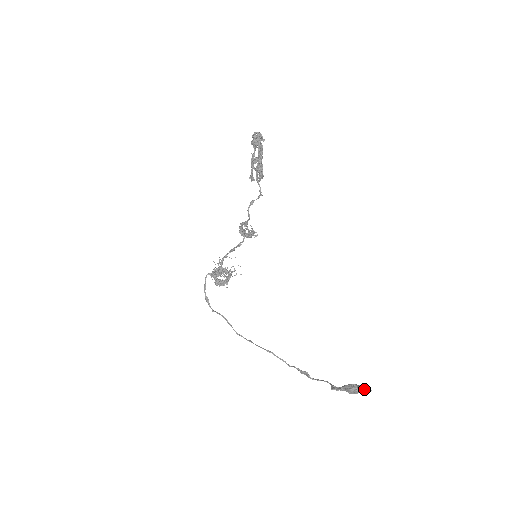
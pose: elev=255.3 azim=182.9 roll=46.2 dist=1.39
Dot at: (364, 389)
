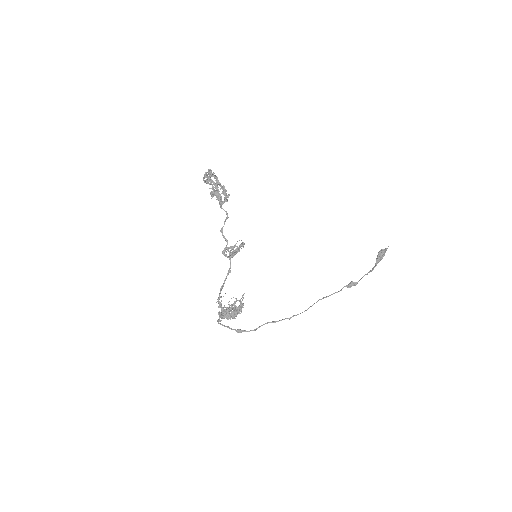
Dot at: (385, 249)
